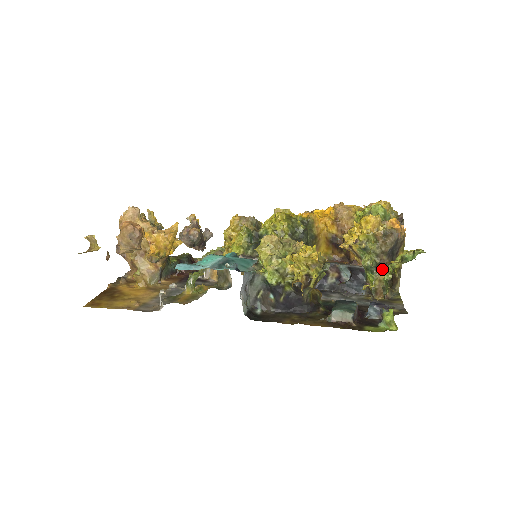
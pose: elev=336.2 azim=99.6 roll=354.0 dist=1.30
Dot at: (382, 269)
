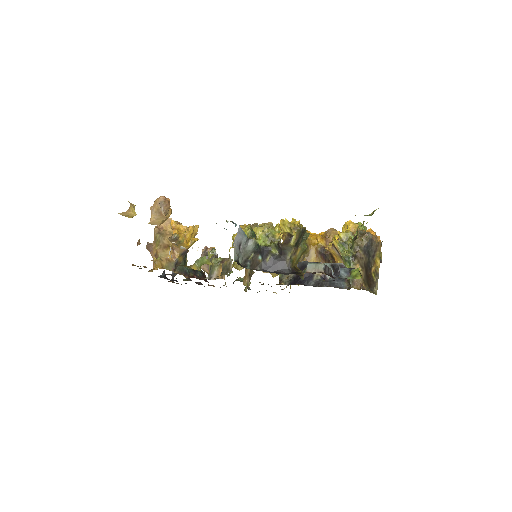
Dot at: (358, 261)
